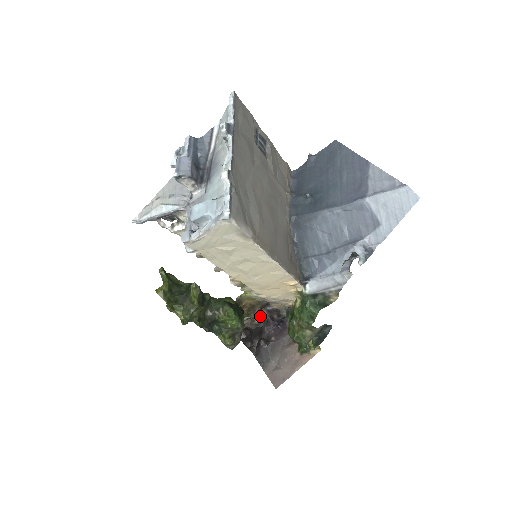
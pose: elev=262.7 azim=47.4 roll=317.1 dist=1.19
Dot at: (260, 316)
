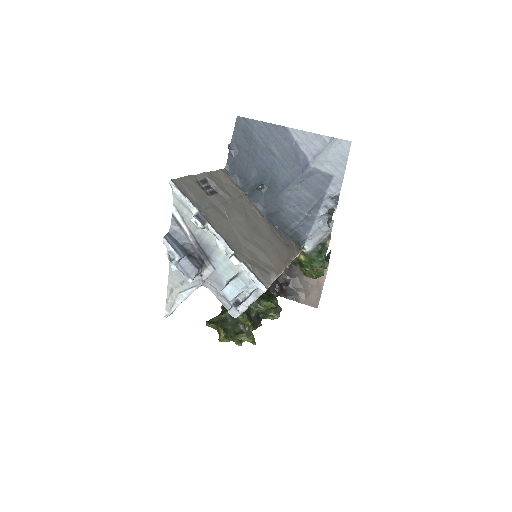
Dot at: occluded
